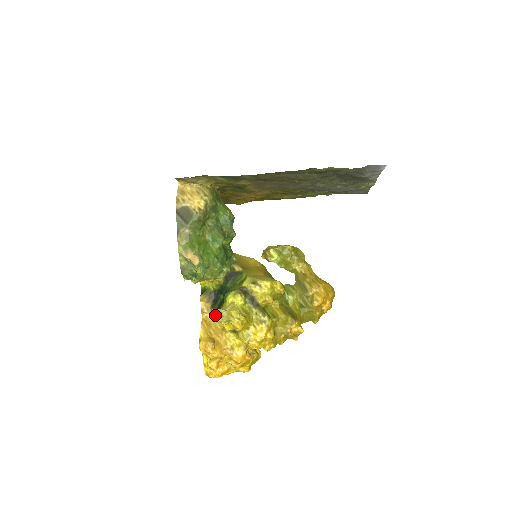
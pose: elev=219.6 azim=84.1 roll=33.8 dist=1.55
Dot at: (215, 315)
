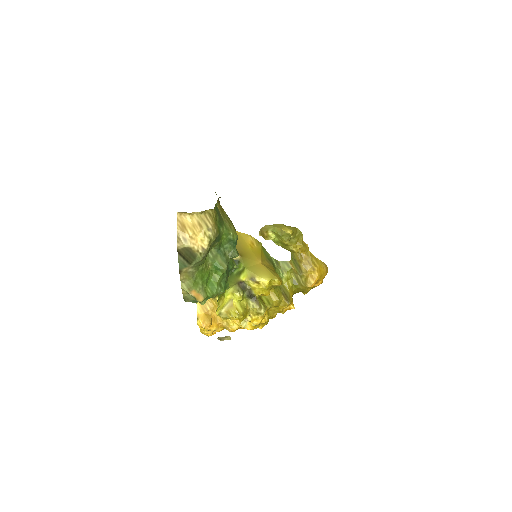
Dot at: occluded
